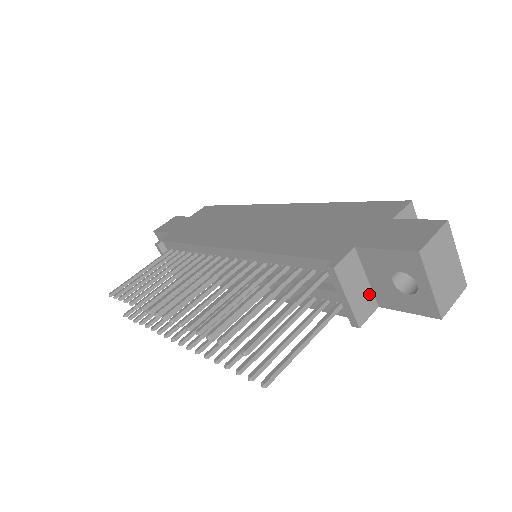
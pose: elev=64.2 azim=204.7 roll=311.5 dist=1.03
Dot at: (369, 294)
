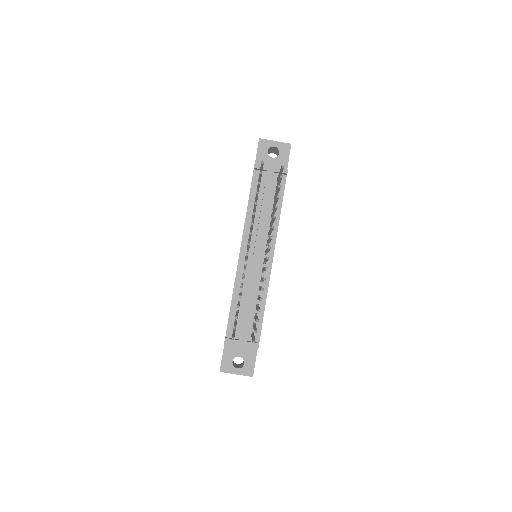
Dot at: occluded
